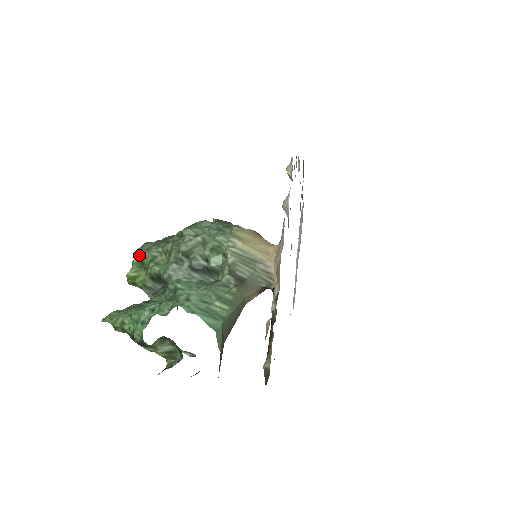
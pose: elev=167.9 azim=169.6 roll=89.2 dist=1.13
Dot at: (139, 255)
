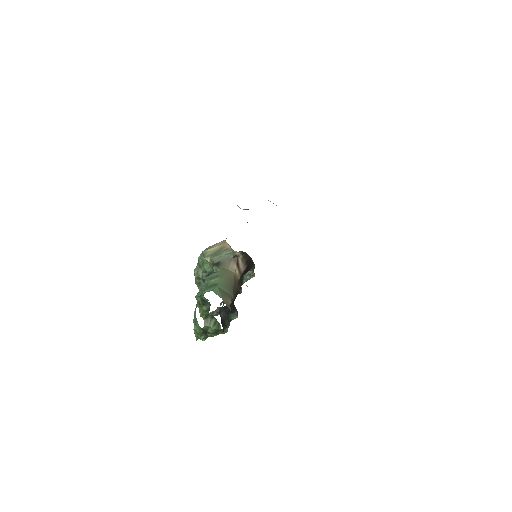
Dot at: occluded
